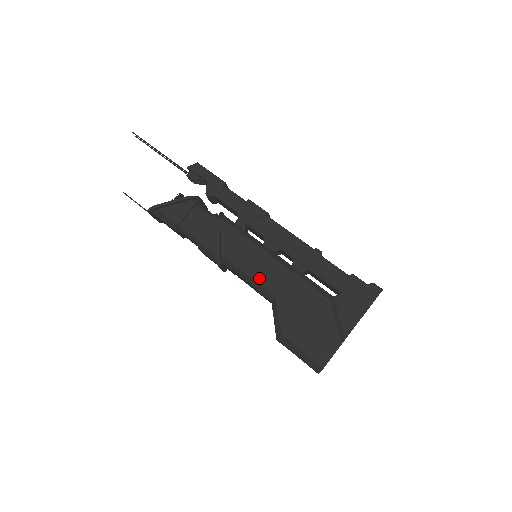
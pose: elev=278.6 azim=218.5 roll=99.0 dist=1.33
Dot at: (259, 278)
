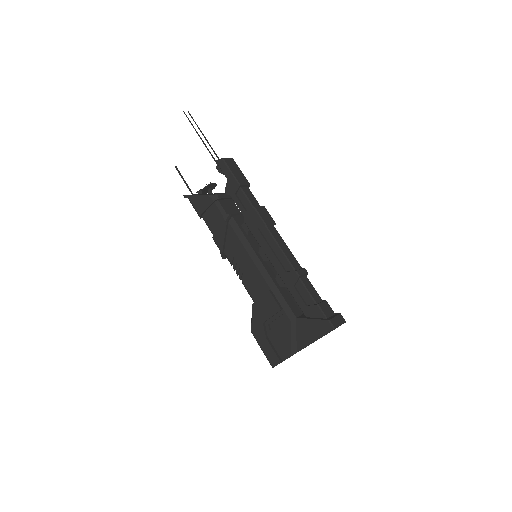
Dot at: (246, 282)
